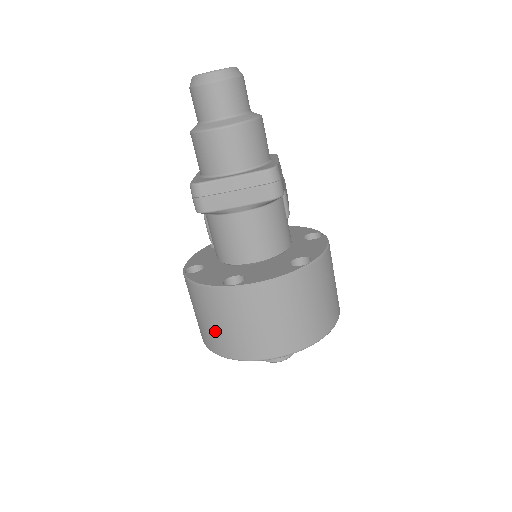
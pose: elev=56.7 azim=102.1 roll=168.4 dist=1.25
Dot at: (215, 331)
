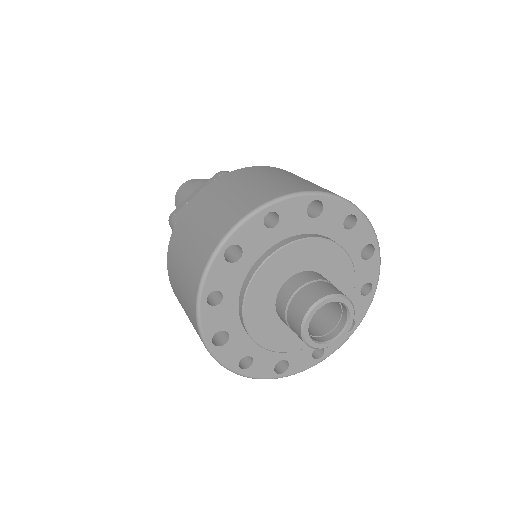
Dot at: (186, 267)
